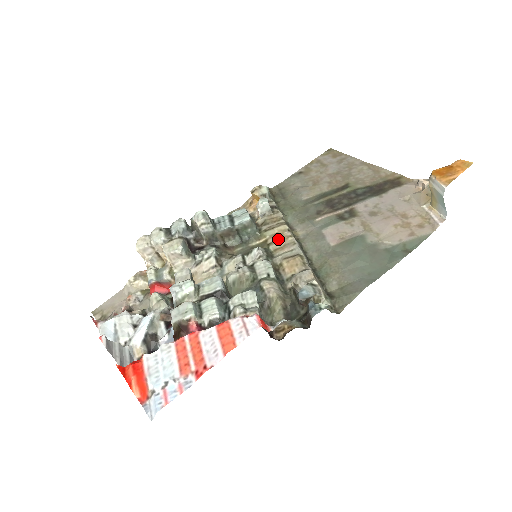
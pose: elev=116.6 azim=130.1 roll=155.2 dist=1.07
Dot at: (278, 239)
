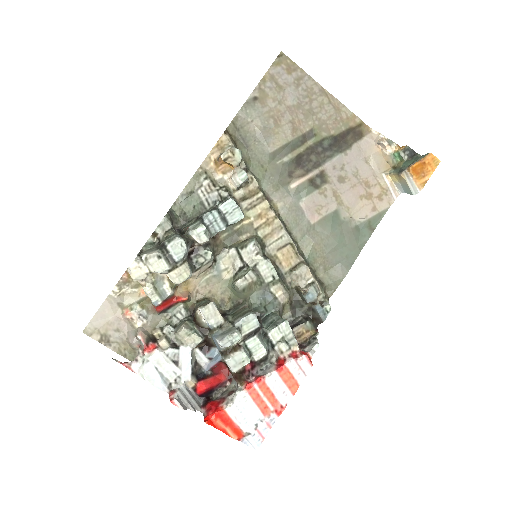
Dot at: (264, 222)
